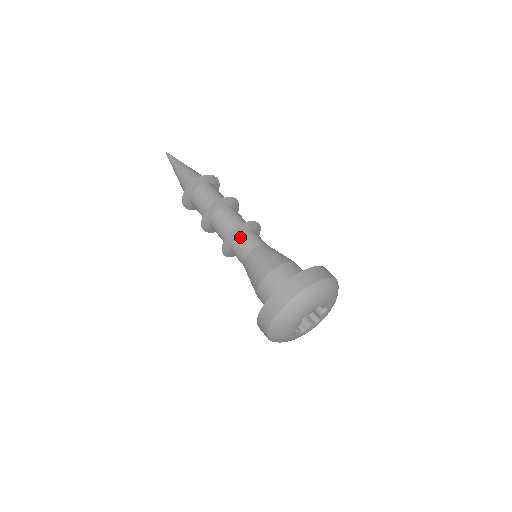
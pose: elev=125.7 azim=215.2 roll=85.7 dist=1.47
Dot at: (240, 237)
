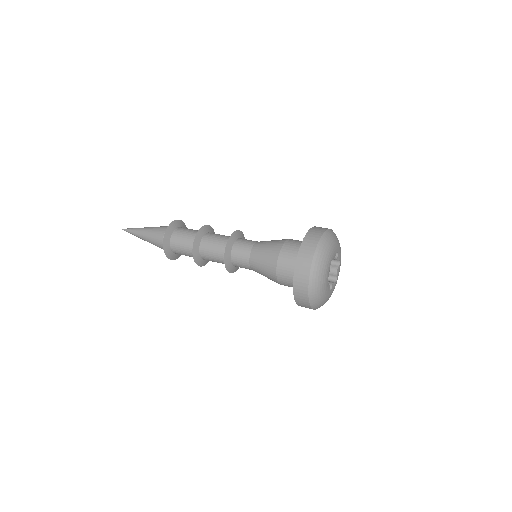
Dot at: occluded
